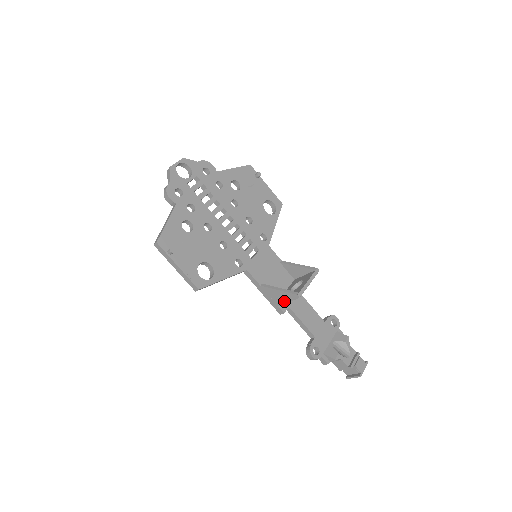
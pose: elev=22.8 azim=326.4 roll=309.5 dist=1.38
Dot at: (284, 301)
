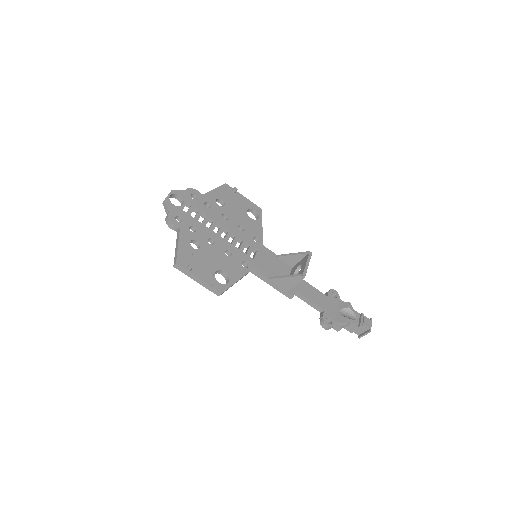
Dot at: (292, 286)
